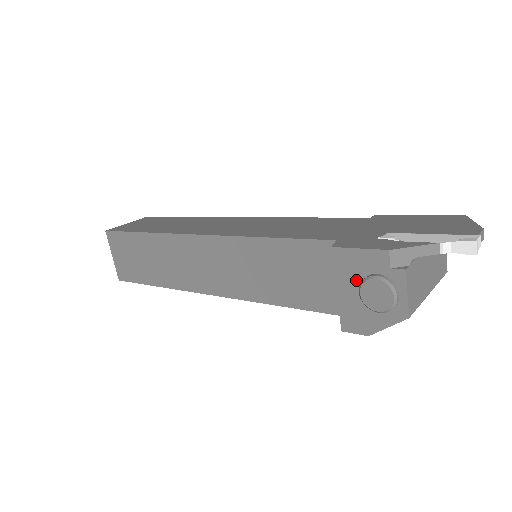
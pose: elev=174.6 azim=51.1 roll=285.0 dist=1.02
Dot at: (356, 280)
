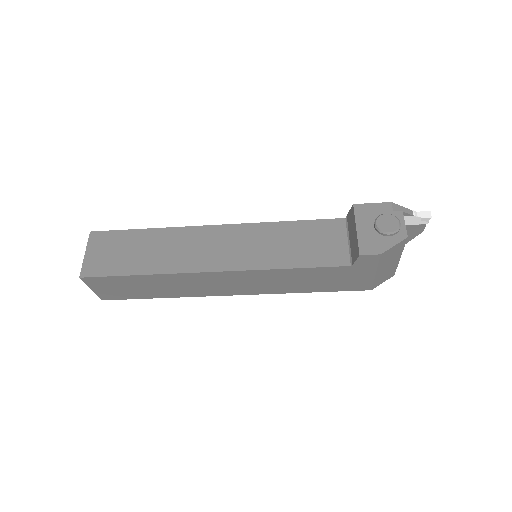
Dot at: (371, 220)
